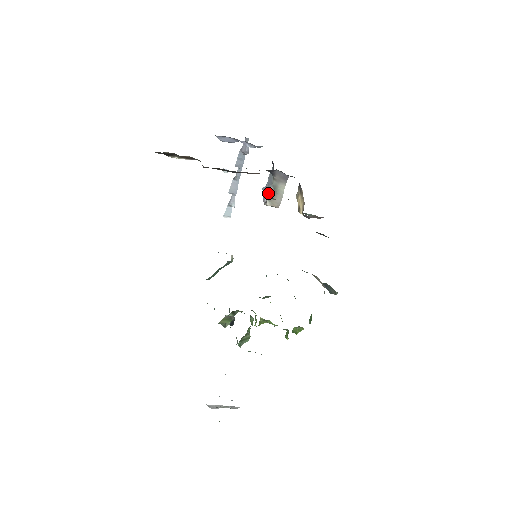
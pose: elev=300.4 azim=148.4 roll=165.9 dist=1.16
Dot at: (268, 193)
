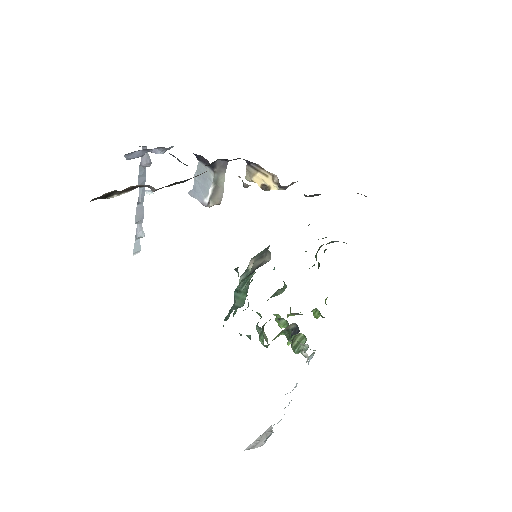
Dot at: (209, 192)
